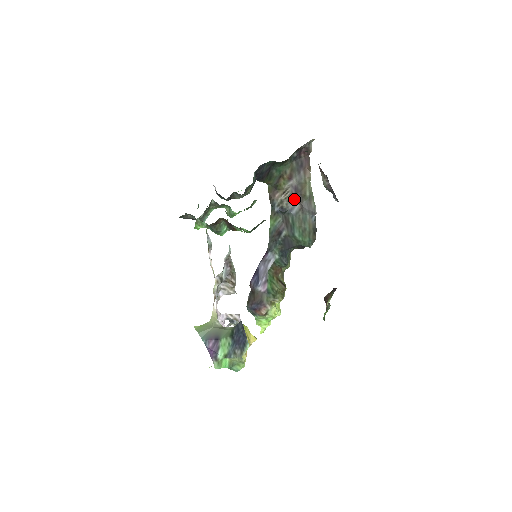
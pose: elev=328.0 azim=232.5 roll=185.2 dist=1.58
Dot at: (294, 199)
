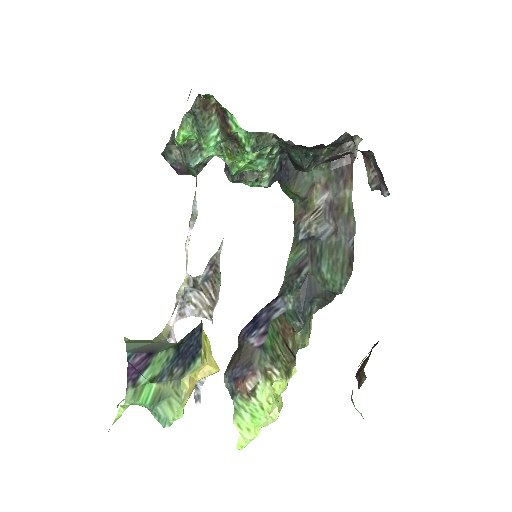
Dot at: (327, 218)
